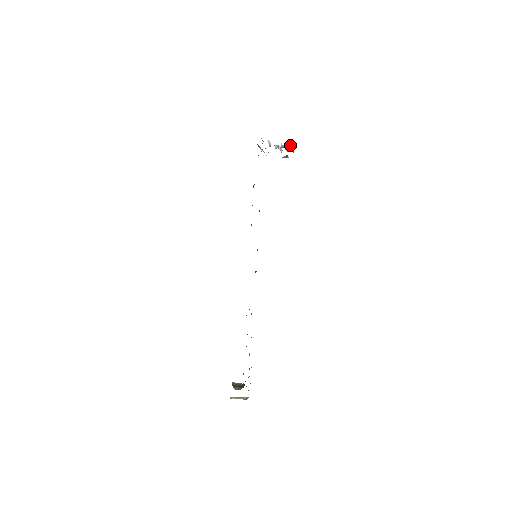
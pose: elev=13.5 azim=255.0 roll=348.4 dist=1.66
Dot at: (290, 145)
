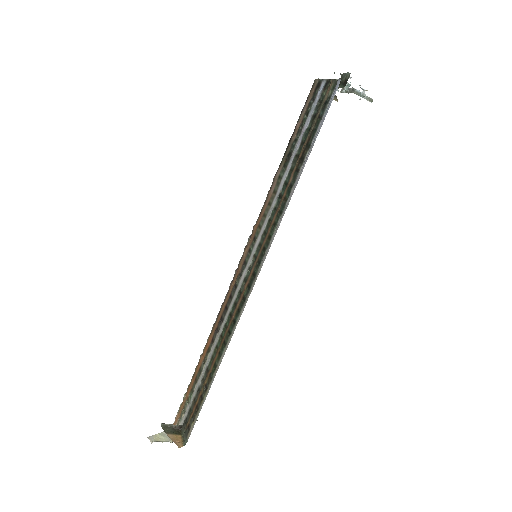
Dot at: occluded
